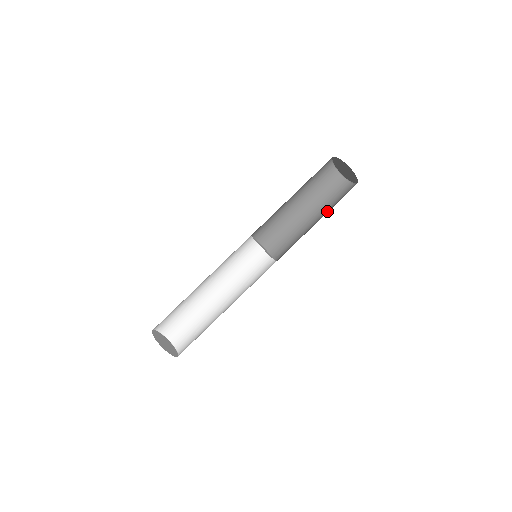
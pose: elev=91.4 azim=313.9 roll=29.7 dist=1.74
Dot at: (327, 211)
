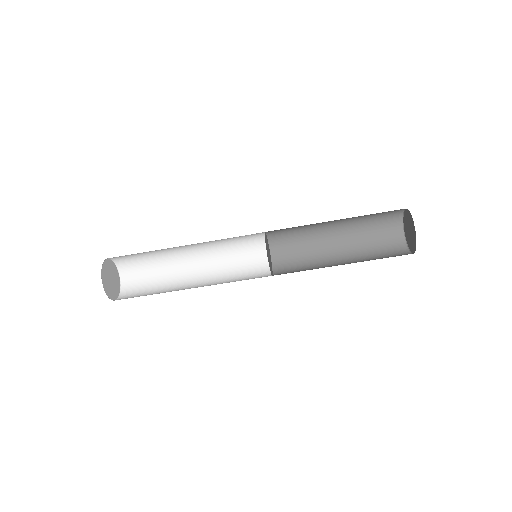
Dot at: (358, 250)
